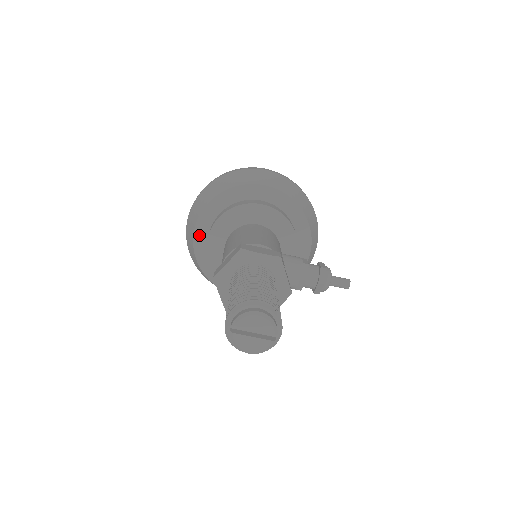
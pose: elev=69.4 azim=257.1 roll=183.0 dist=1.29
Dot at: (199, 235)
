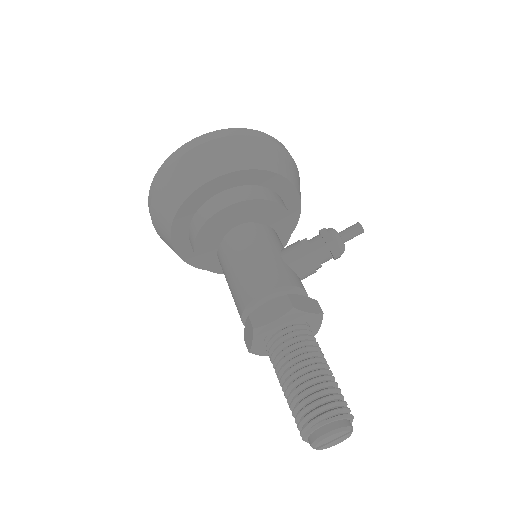
Dot at: (187, 257)
